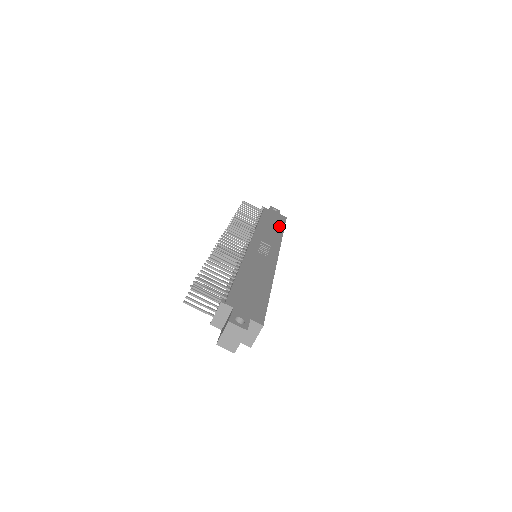
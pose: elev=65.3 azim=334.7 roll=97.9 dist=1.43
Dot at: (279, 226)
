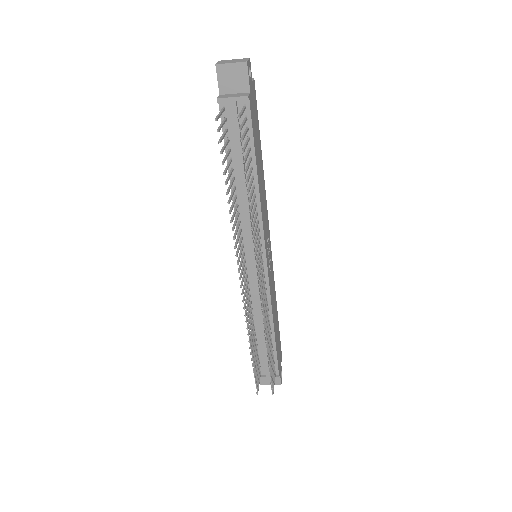
Dot at: (260, 147)
